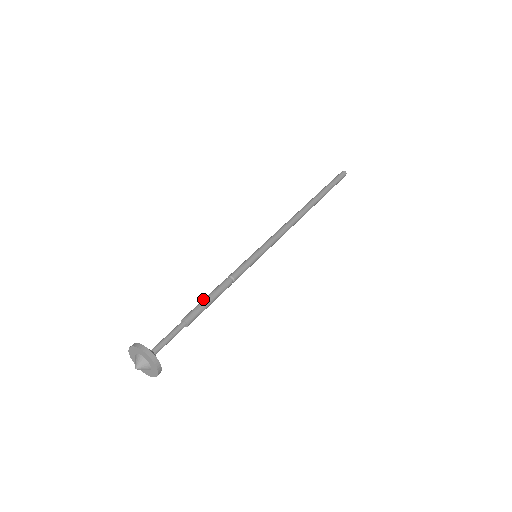
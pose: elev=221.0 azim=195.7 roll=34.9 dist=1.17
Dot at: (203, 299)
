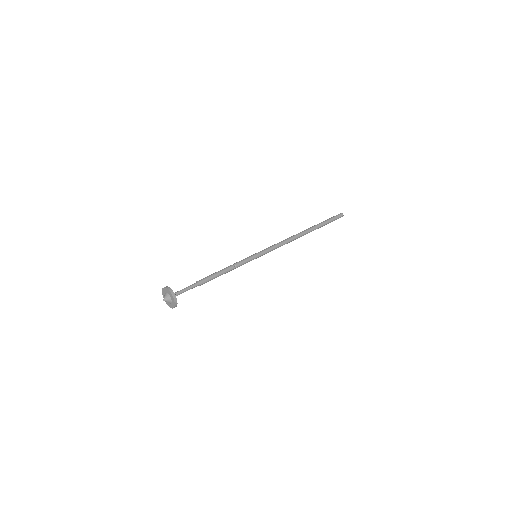
Dot at: (213, 273)
